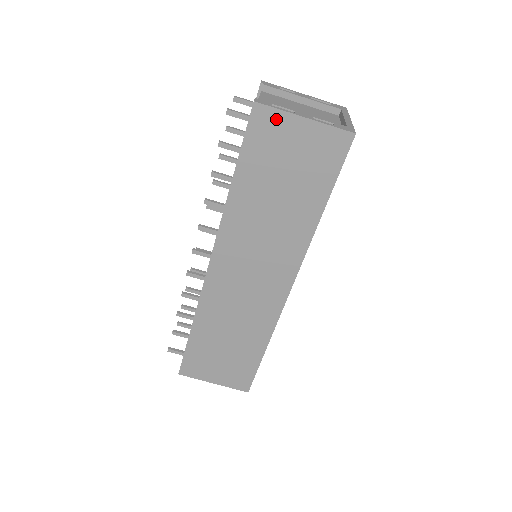
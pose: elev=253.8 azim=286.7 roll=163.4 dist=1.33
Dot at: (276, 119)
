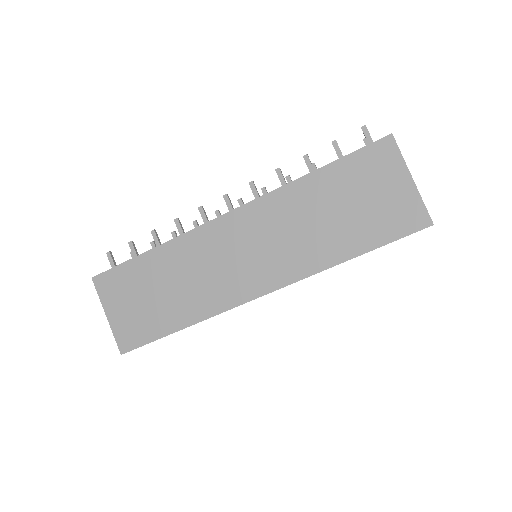
Dot at: (393, 159)
